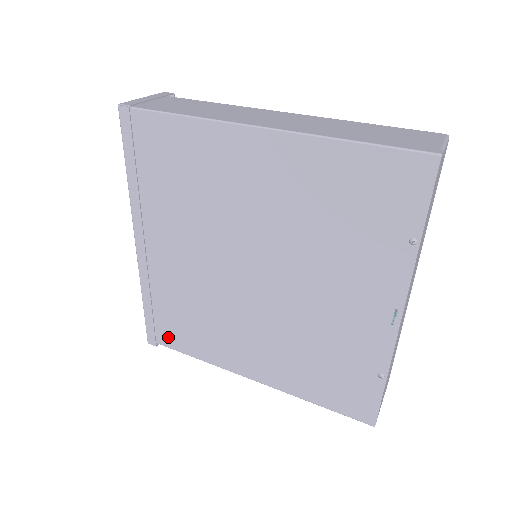
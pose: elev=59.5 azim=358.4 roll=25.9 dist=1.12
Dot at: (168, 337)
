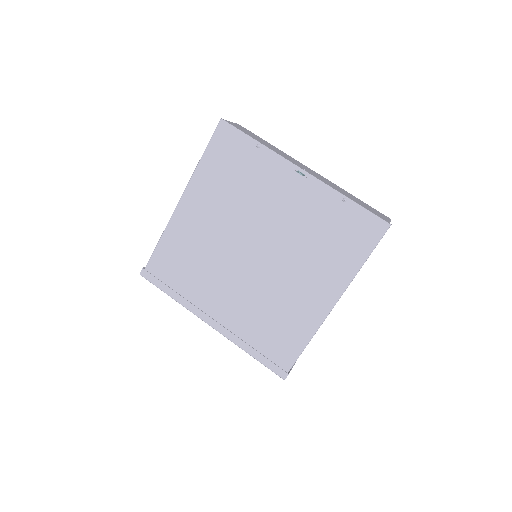
Dot at: (284, 357)
